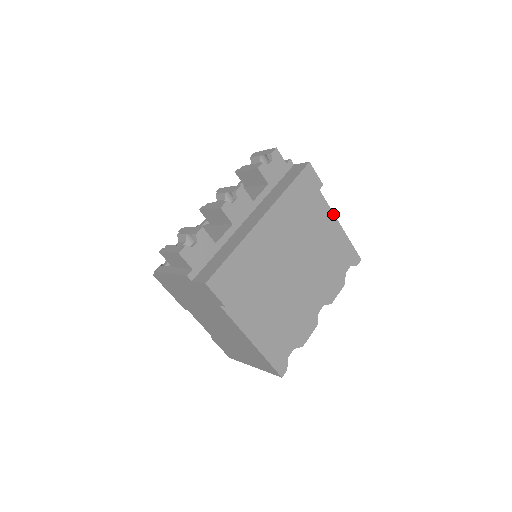
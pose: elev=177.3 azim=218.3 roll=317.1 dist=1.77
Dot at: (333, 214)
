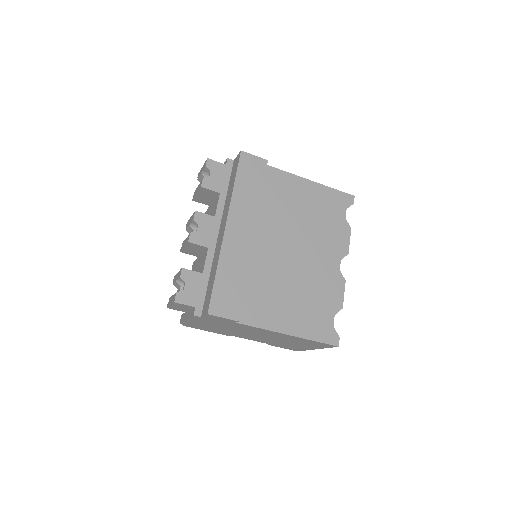
Dot at: (297, 177)
